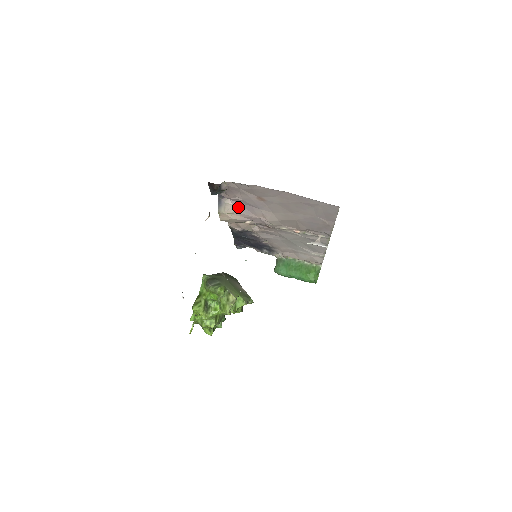
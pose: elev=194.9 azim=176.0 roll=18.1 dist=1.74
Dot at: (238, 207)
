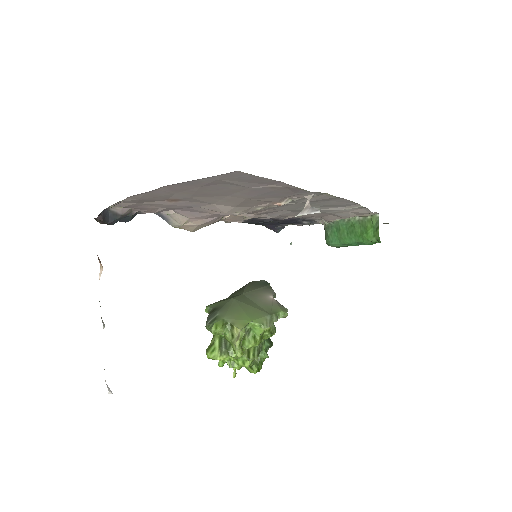
Dot at: (183, 213)
